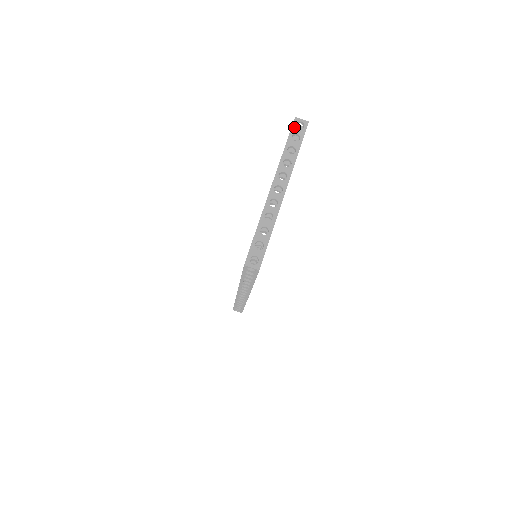
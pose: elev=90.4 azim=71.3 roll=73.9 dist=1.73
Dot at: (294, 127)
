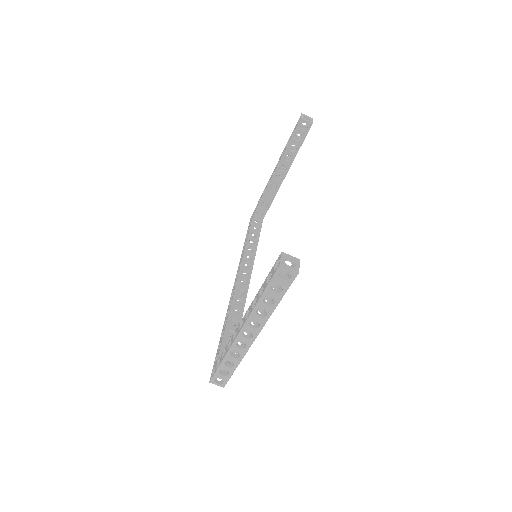
Dot at: (276, 277)
